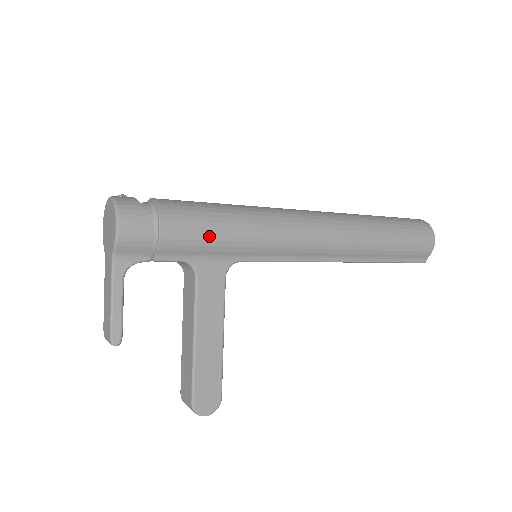
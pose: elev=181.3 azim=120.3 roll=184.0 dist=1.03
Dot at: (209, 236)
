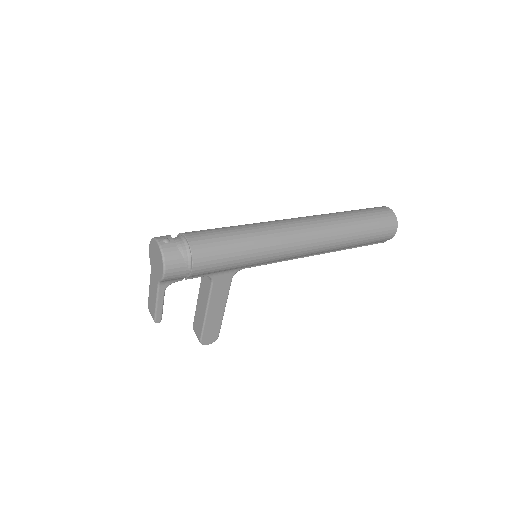
Dot at: (225, 266)
